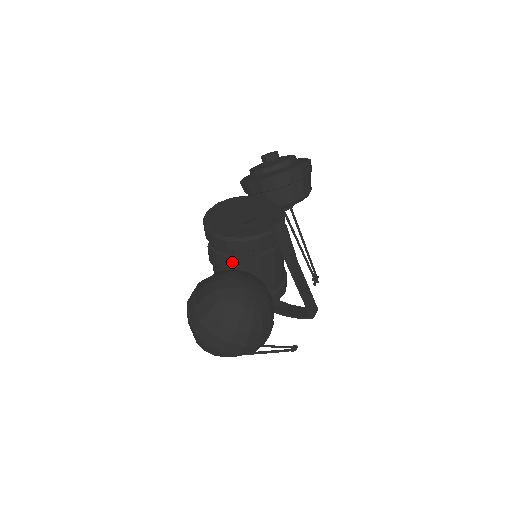
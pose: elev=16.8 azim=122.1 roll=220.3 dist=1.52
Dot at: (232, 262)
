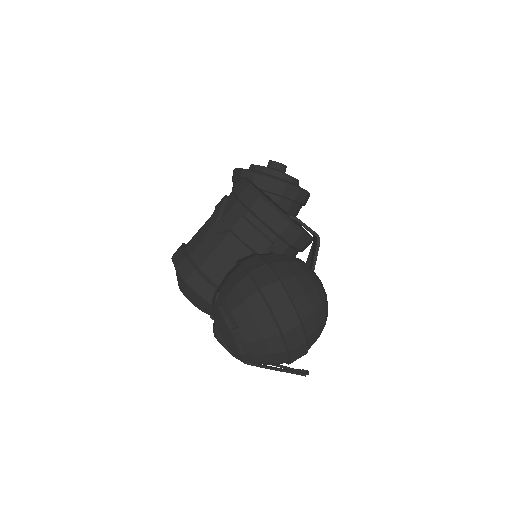
Dot at: (270, 250)
